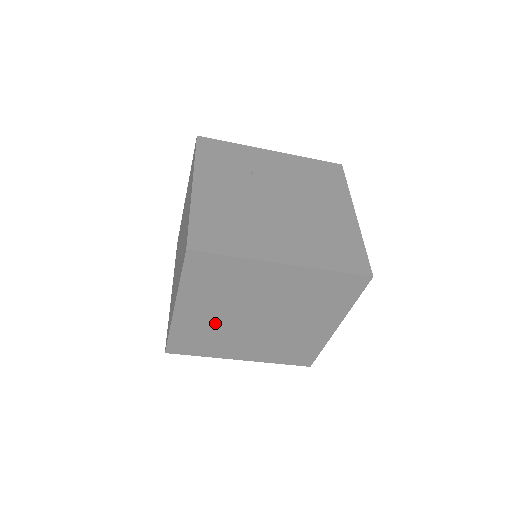
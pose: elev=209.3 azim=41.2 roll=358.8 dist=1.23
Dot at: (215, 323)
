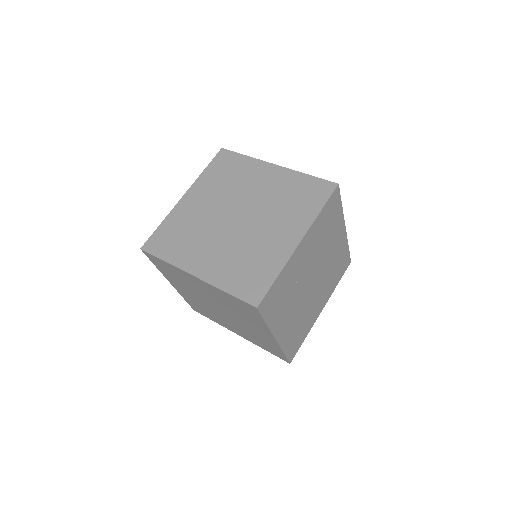
Dot at: occluded
